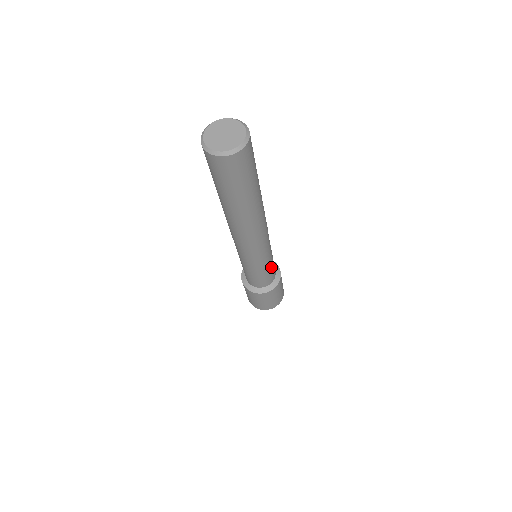
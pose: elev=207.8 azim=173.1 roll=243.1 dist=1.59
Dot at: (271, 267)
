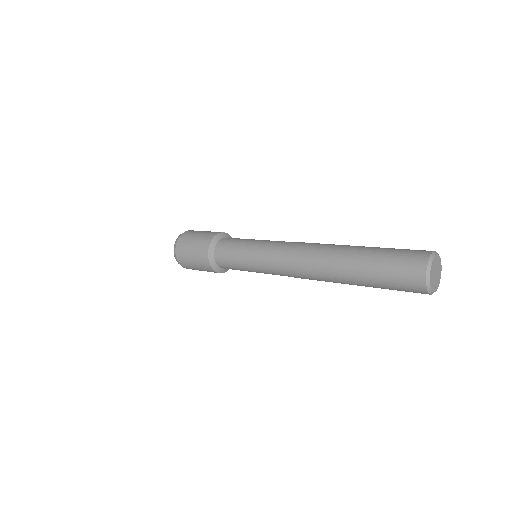
Dot at: occluded
